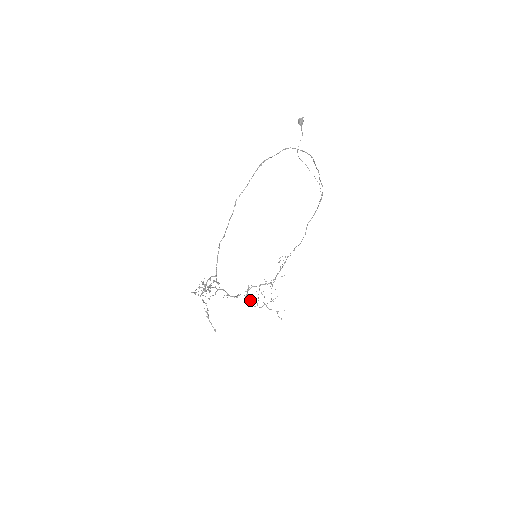
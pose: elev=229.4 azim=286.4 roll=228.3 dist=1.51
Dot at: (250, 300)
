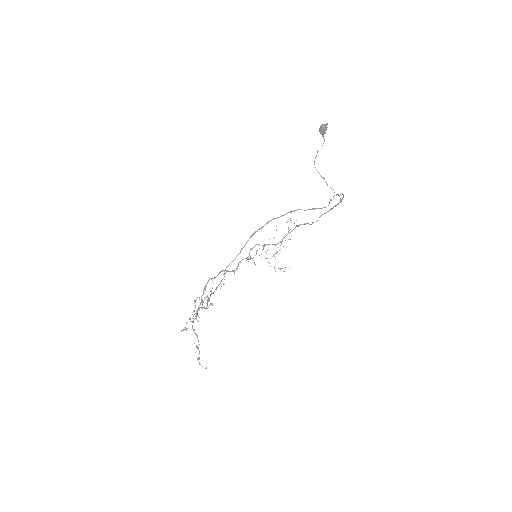
Dot at: (253, 260)
